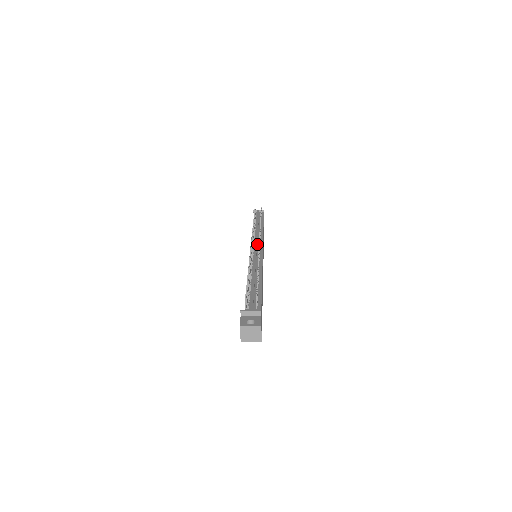
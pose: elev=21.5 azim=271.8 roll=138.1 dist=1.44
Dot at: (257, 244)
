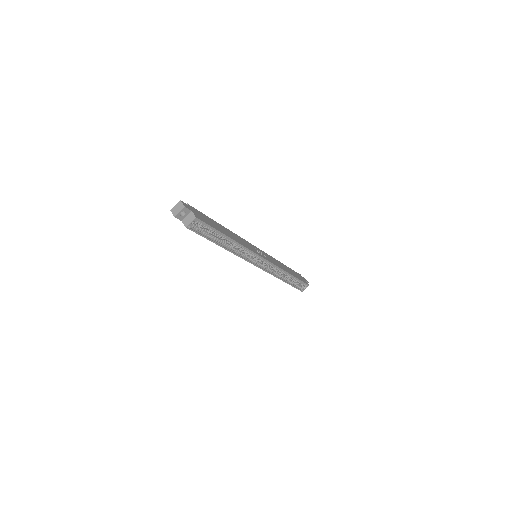
Dot at: occluded
